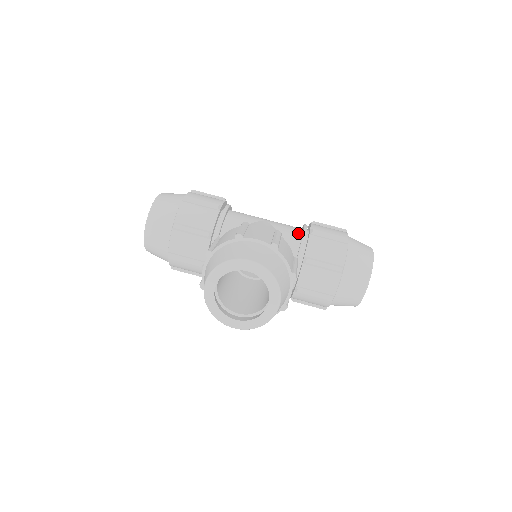
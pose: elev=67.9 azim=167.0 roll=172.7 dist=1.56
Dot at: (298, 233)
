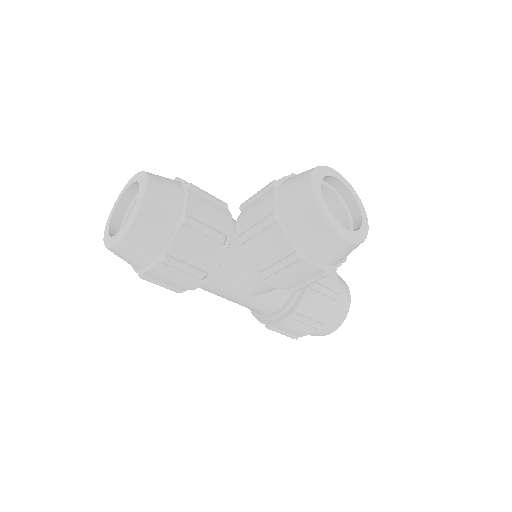
Dot at: occluded
